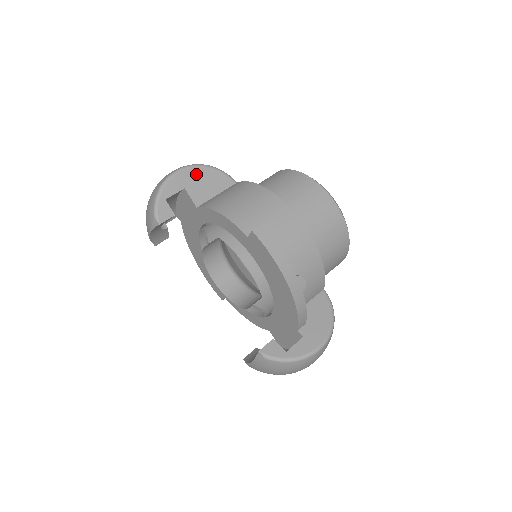
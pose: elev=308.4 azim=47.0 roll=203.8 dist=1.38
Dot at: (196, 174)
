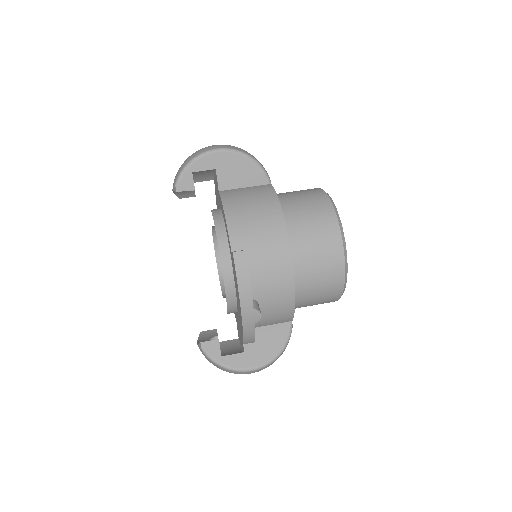
Dot at: (233, 160)
